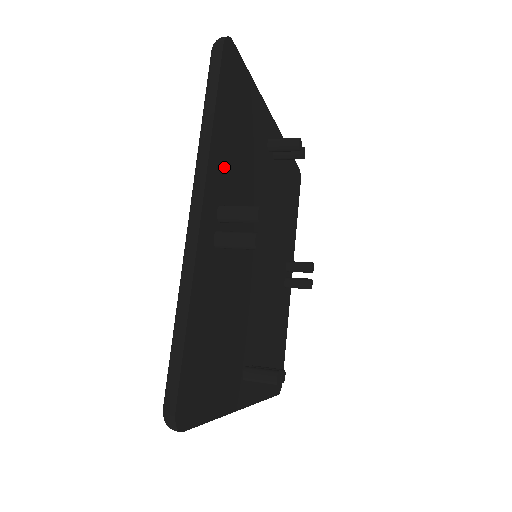
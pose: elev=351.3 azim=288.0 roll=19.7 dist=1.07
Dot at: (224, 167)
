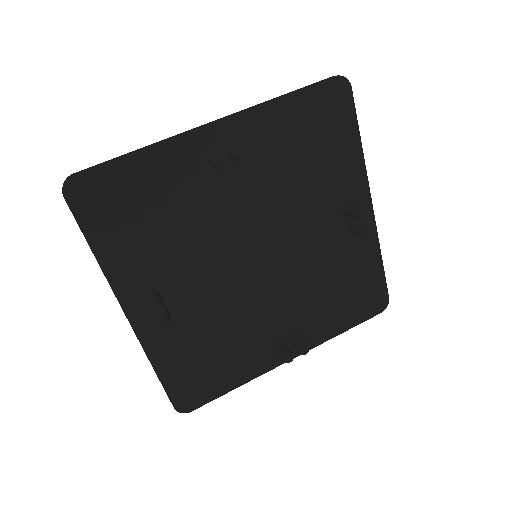
Dot at: (267, 136)
